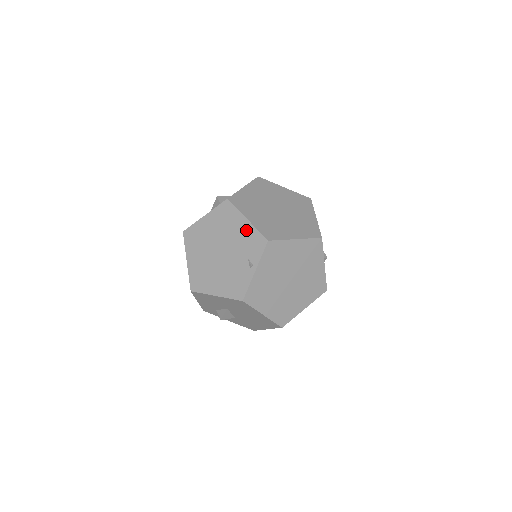
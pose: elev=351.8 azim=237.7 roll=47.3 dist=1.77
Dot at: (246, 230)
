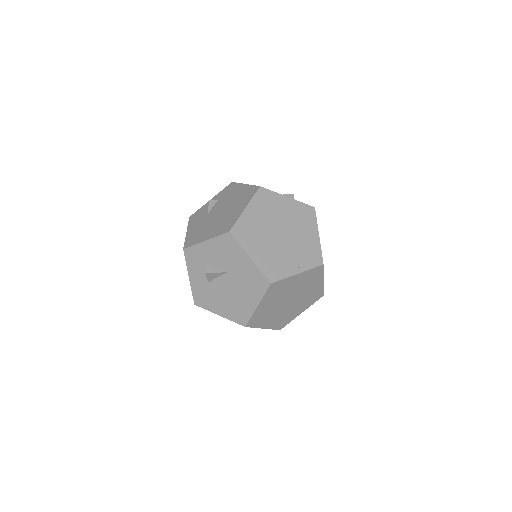
Dot at: (313, 241)
